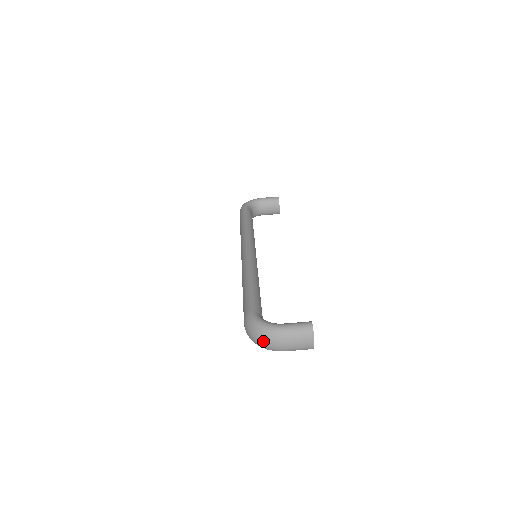
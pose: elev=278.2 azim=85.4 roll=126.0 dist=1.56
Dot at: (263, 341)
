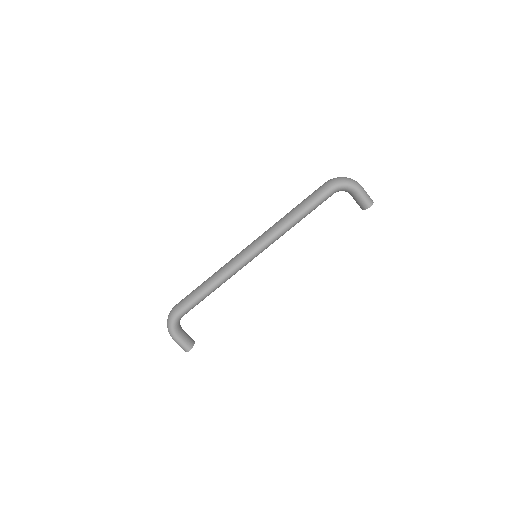
Dot at: (167, 327)
